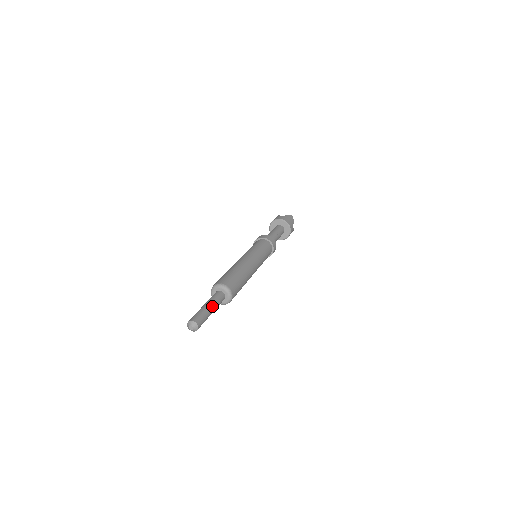
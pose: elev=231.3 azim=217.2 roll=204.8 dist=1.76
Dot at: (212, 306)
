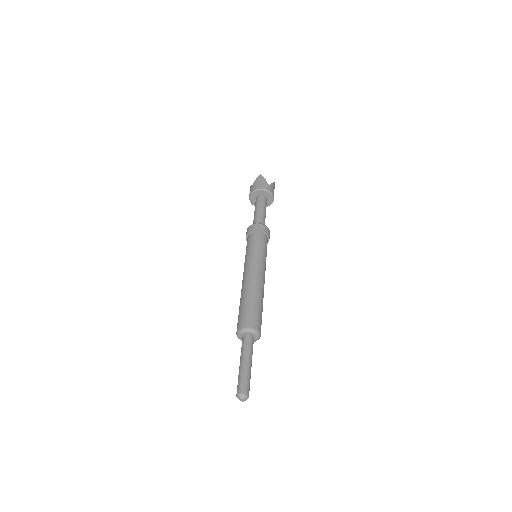
Dot at: (245, 360)
